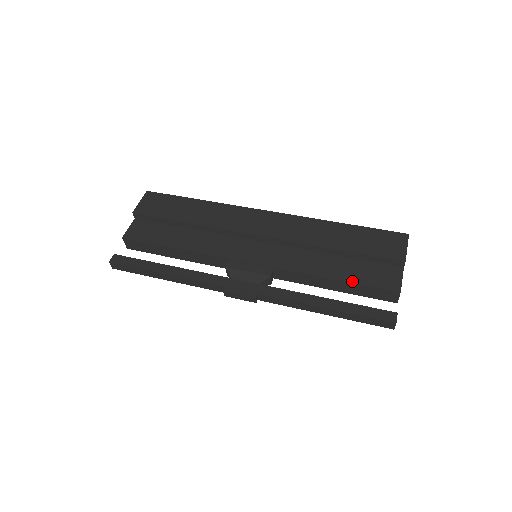
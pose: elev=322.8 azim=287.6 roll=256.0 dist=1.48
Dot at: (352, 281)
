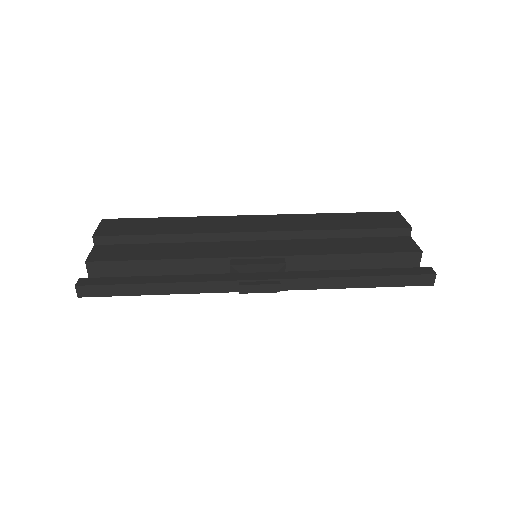
Dot at: (372, 252)
